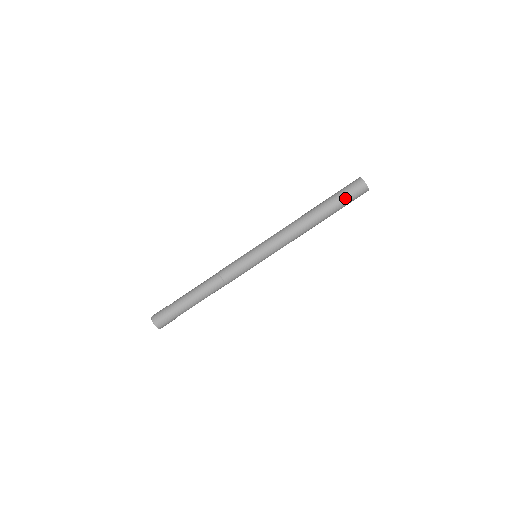
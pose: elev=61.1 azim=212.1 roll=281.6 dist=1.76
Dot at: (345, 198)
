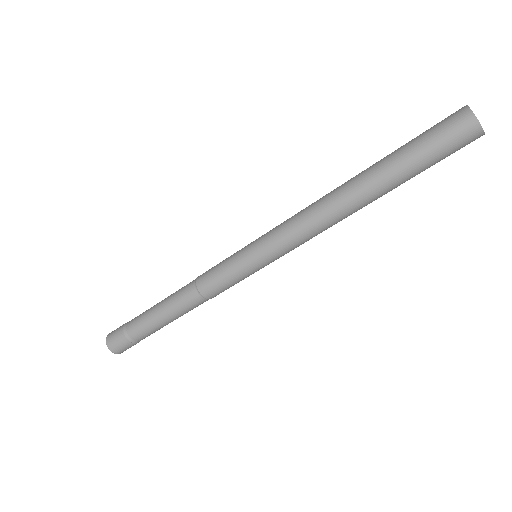
Dot at: (431, 160)
